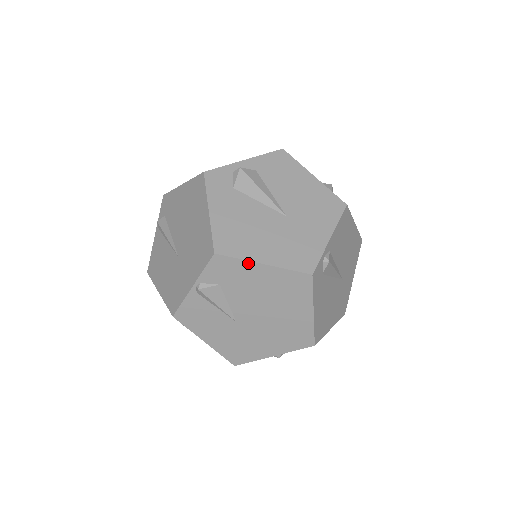
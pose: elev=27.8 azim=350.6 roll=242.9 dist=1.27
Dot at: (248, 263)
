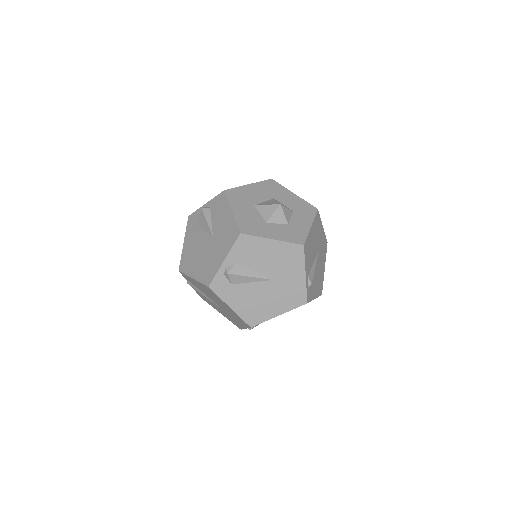
Dot at: occluded
